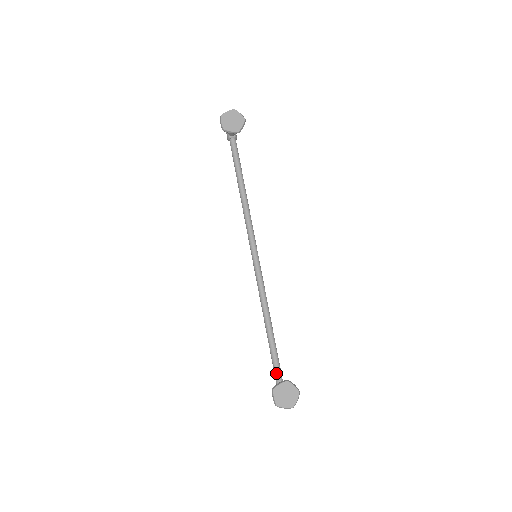
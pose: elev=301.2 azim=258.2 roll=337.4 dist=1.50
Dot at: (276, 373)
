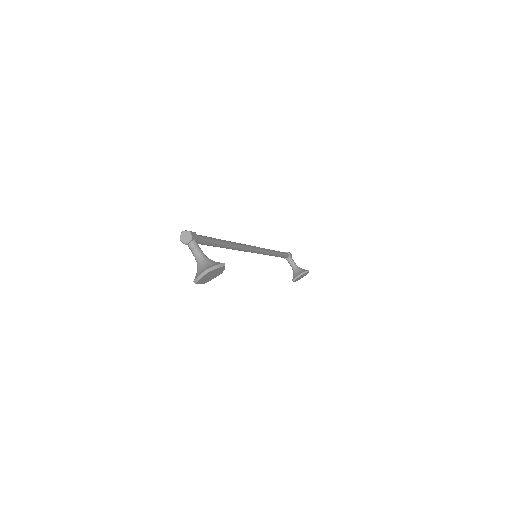
Dot at: occluded
